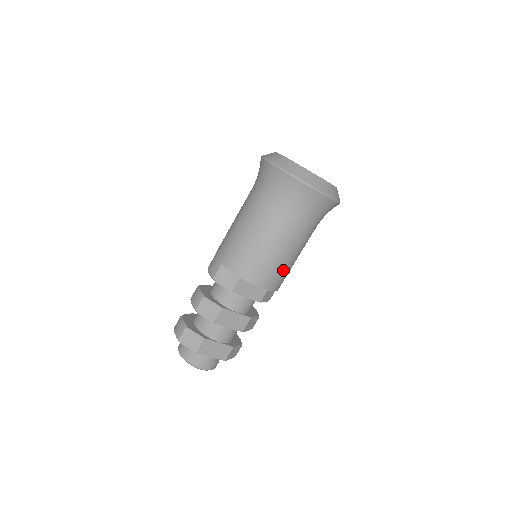
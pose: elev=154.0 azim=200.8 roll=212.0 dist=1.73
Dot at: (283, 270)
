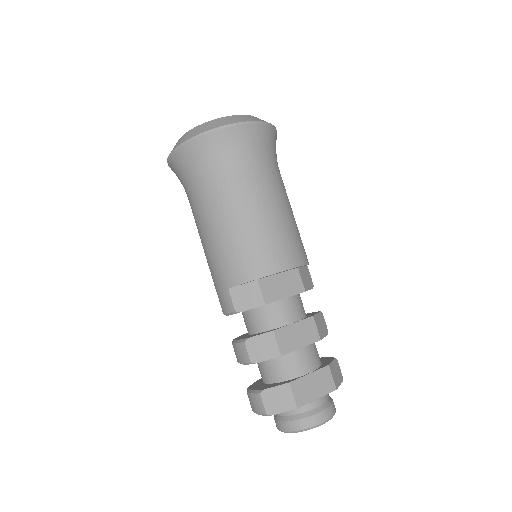
Dot at: (291, 234)
